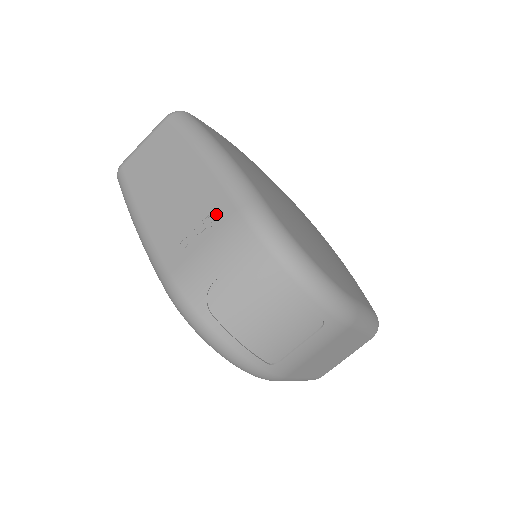
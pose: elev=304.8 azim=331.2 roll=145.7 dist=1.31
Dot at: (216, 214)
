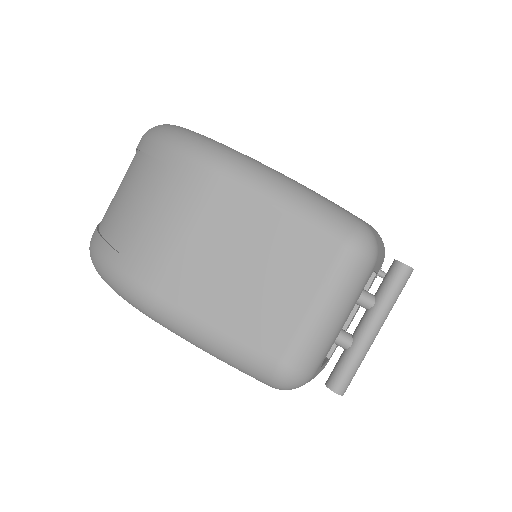
Dot at: occluded
